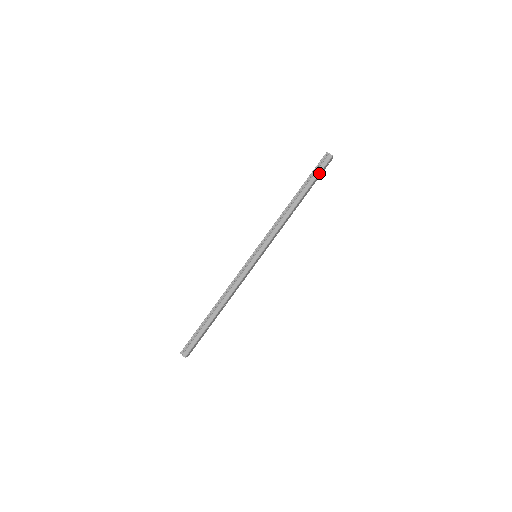
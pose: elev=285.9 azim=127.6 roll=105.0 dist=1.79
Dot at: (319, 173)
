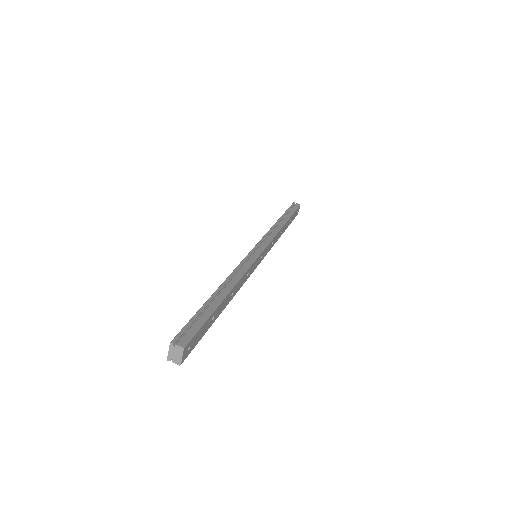
Dot at: (295, 210)
